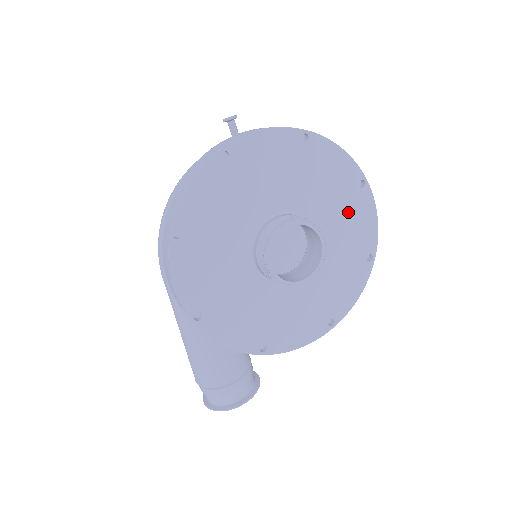
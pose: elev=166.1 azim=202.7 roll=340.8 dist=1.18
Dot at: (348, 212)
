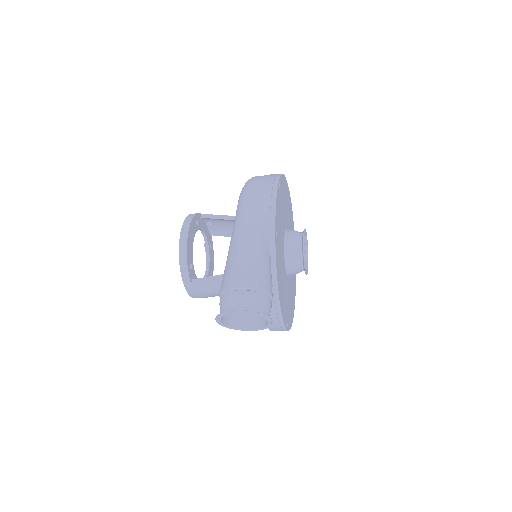
Dot at: occluded
